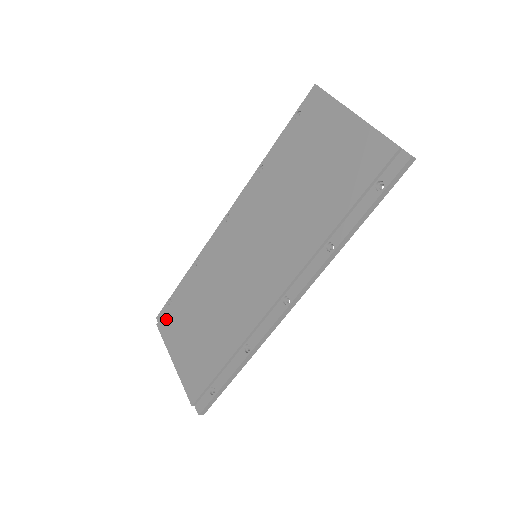
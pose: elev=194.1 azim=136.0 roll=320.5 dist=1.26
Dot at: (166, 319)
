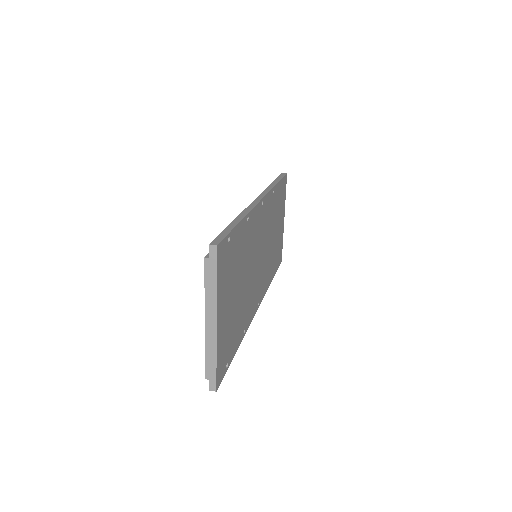
Dot at: occluded
